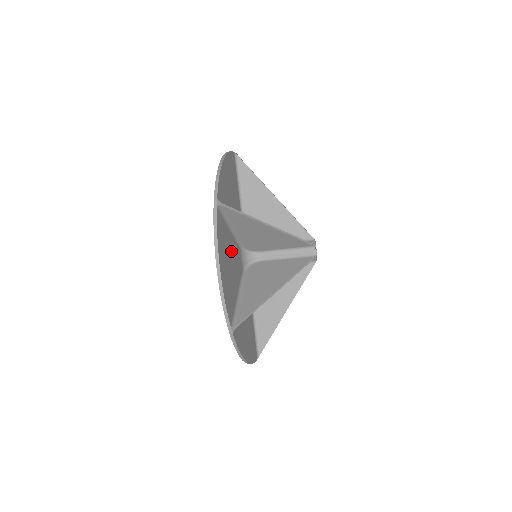
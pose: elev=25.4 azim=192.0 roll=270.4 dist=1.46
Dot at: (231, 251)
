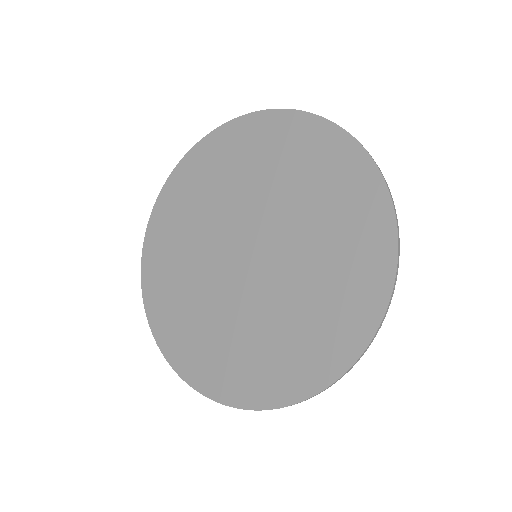
Dot at: (315, 196)
